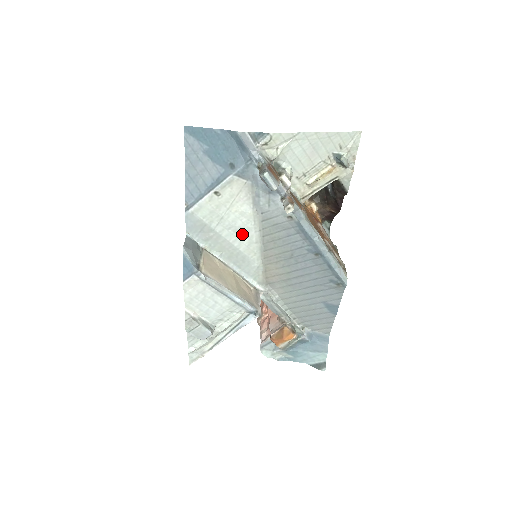
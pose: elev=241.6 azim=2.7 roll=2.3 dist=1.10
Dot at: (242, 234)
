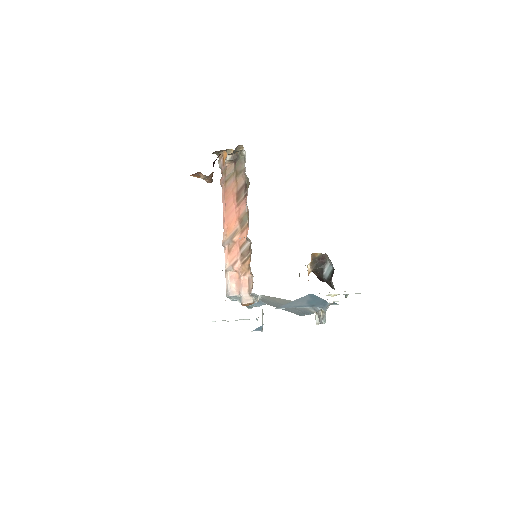
Dot at: occluded
